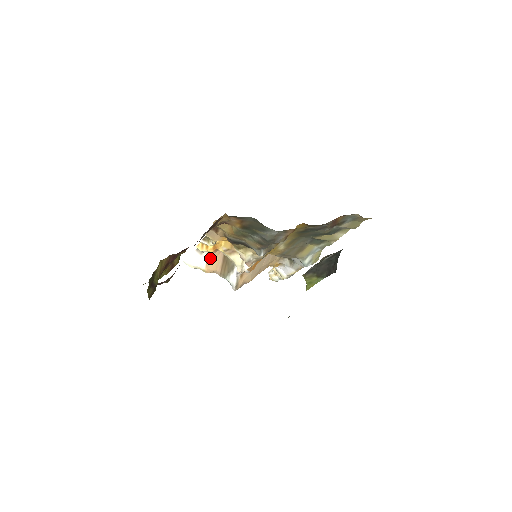
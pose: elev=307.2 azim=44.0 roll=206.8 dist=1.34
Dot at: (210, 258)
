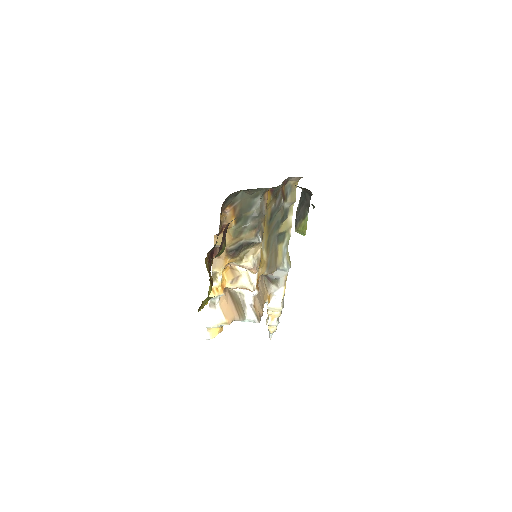
Dot at: (223, 308)
